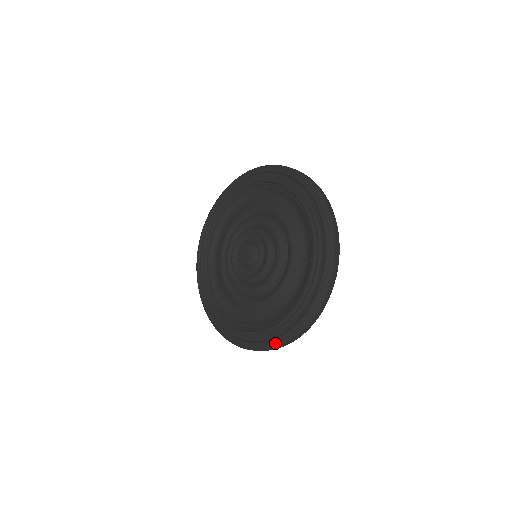
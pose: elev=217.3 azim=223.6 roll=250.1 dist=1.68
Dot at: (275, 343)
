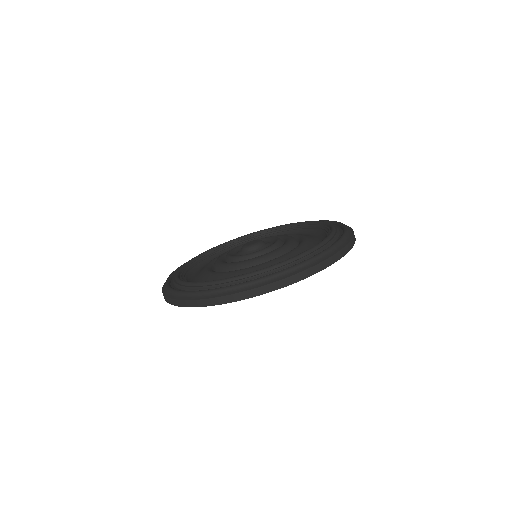
Dot at: (251, 284)
